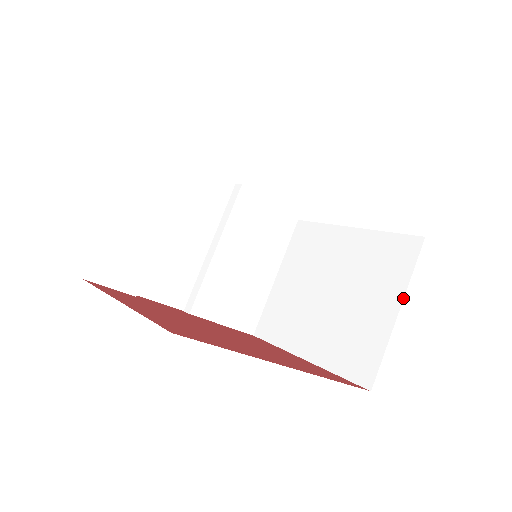
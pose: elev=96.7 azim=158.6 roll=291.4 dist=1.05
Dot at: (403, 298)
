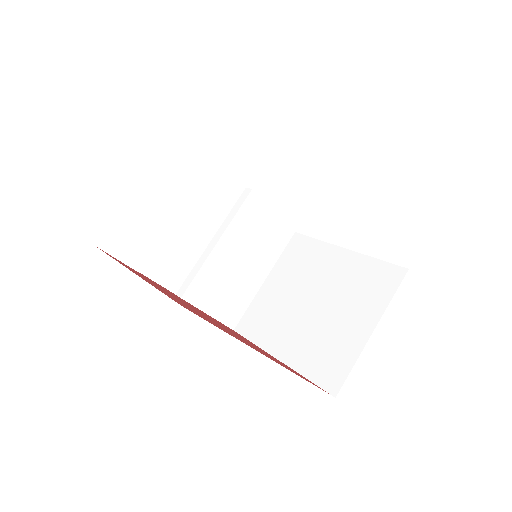
Dot at: (379, 319)
